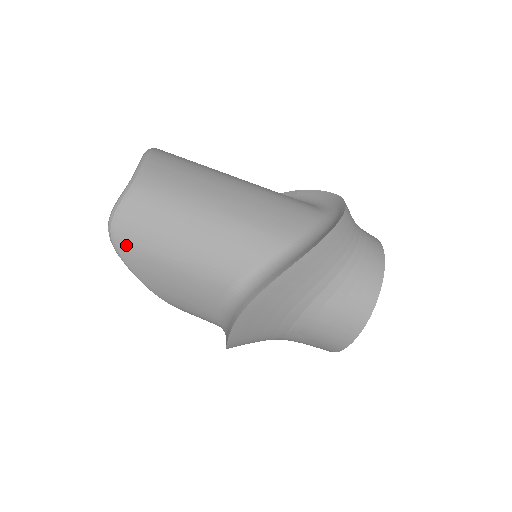
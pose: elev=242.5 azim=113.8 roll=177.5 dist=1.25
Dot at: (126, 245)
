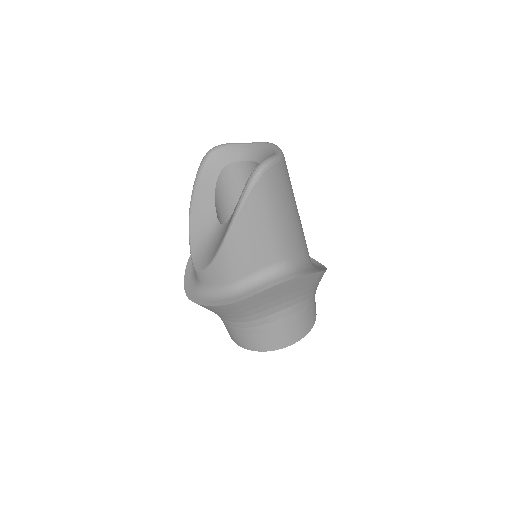
Dot at: (263, 186)
